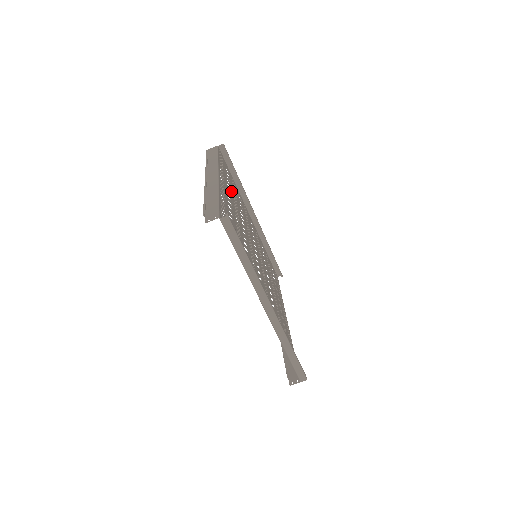
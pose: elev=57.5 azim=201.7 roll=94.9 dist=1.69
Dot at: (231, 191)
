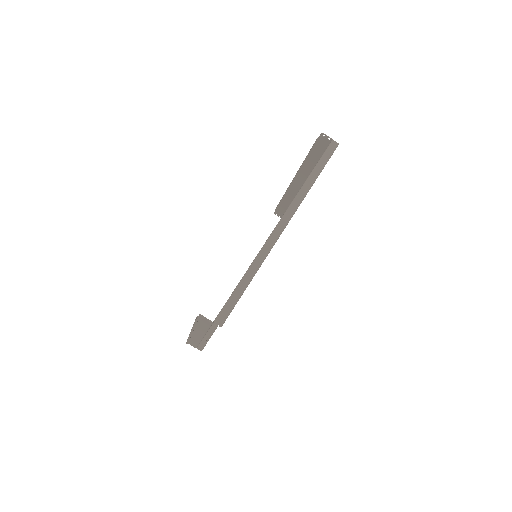
Dot at: occluded
